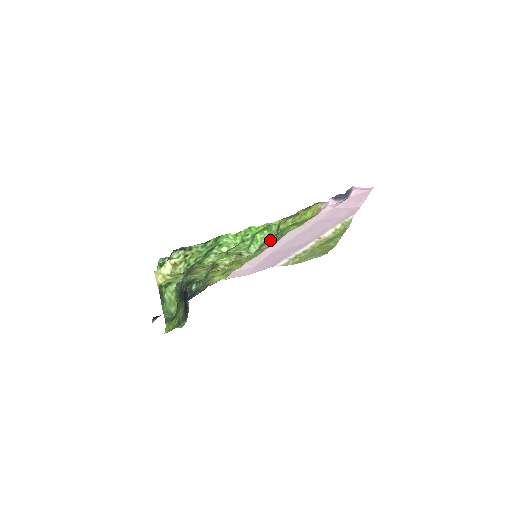
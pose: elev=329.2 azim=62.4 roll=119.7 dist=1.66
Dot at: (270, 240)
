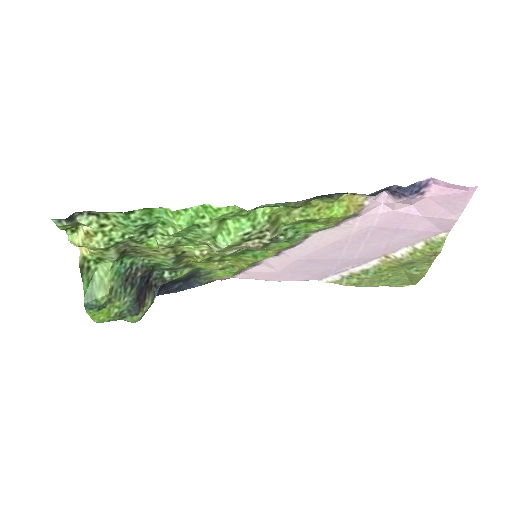
Dot at: (261, 236)
